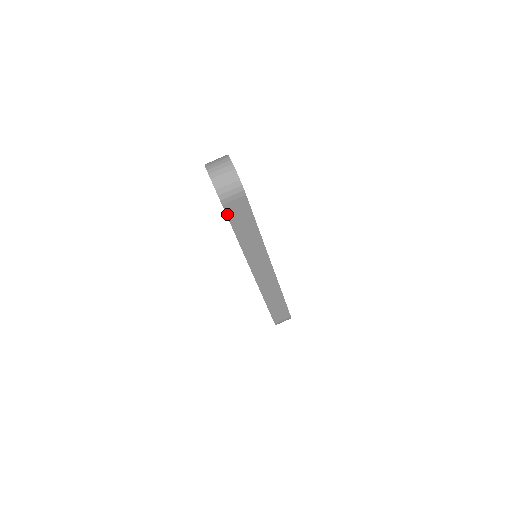
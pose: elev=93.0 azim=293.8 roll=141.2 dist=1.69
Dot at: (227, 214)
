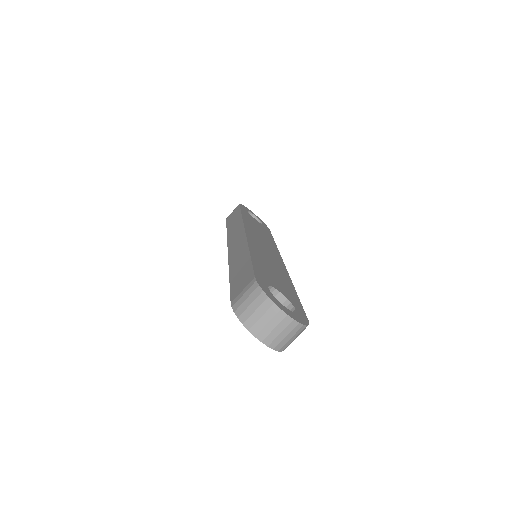
Dot at: occluded
